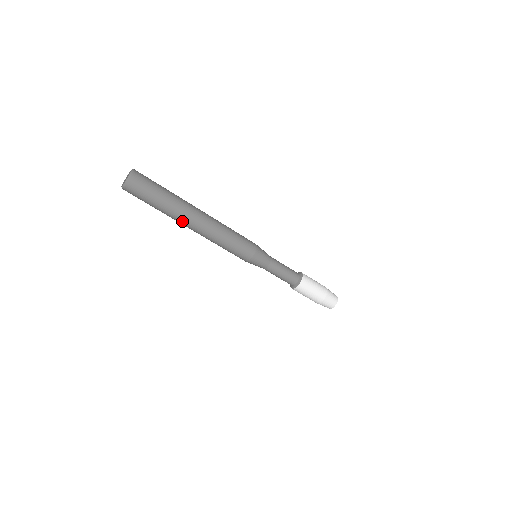
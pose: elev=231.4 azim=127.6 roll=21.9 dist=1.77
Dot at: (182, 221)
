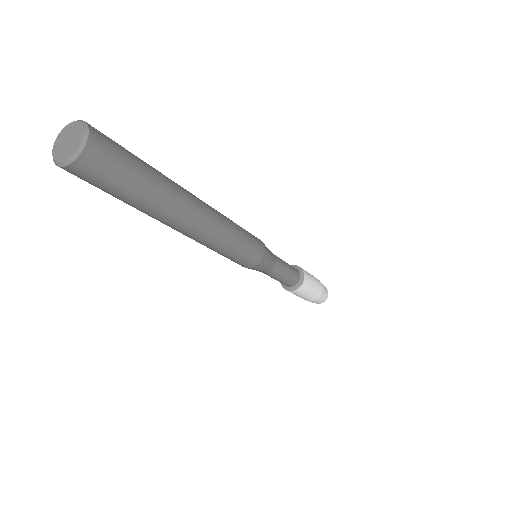
Dot at: (166, 223)
